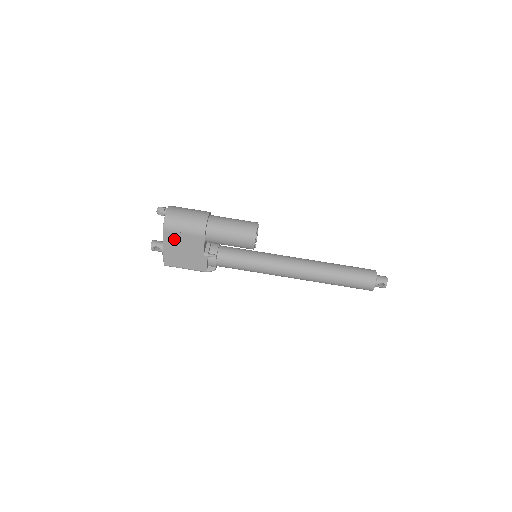
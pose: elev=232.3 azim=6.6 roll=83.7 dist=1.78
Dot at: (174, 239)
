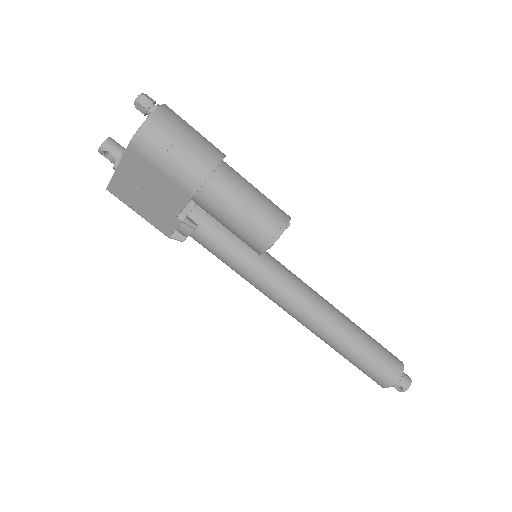
Dot at: (141, 167)
